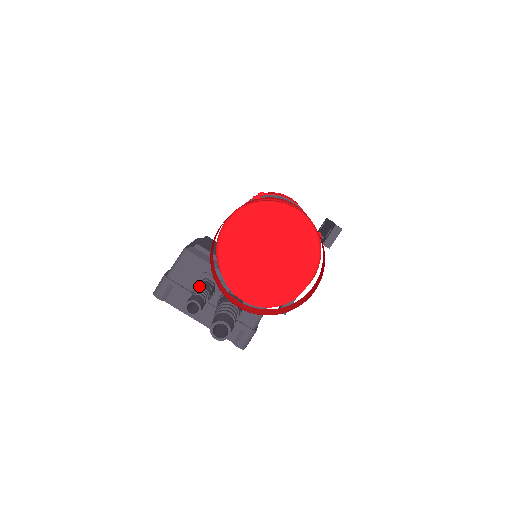
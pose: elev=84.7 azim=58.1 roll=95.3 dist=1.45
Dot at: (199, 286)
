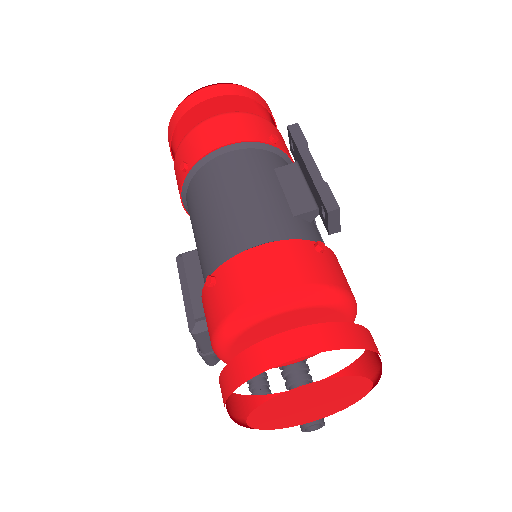
Dot at: occluded
